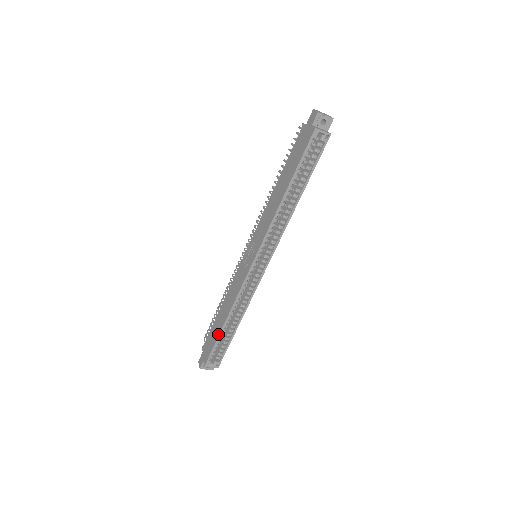
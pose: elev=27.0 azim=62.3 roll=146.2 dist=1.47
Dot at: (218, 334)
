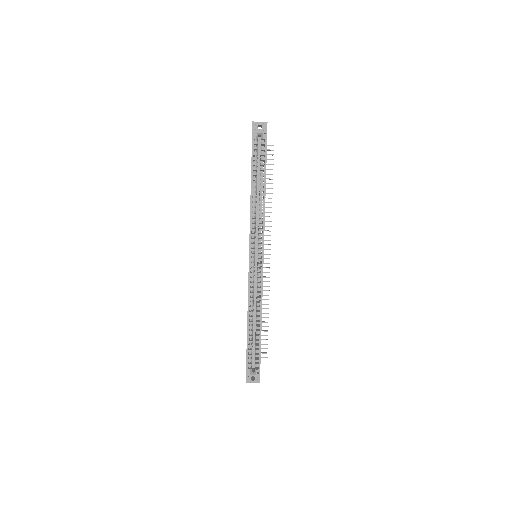
Dot at: occluded
